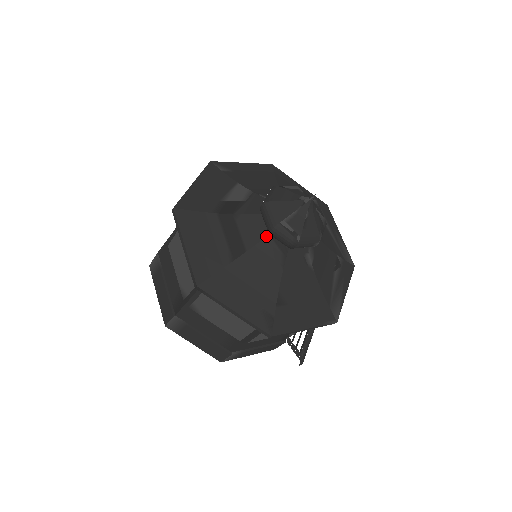
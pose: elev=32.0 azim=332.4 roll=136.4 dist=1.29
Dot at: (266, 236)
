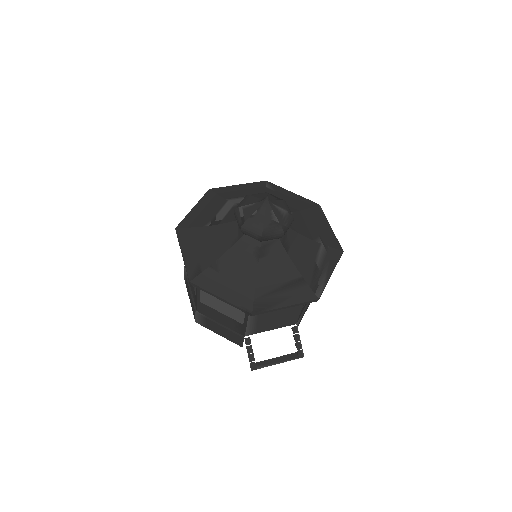
Dot at: (236, 220)
